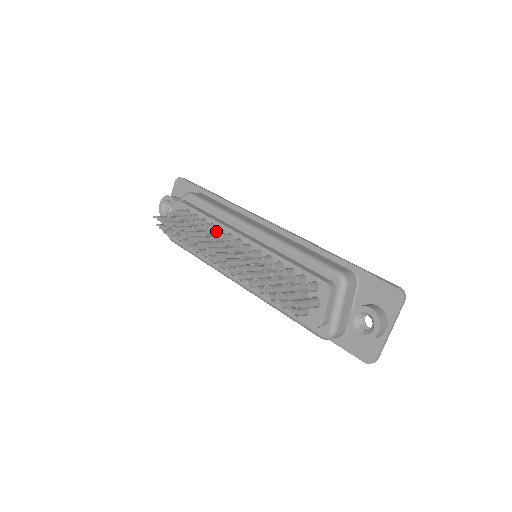
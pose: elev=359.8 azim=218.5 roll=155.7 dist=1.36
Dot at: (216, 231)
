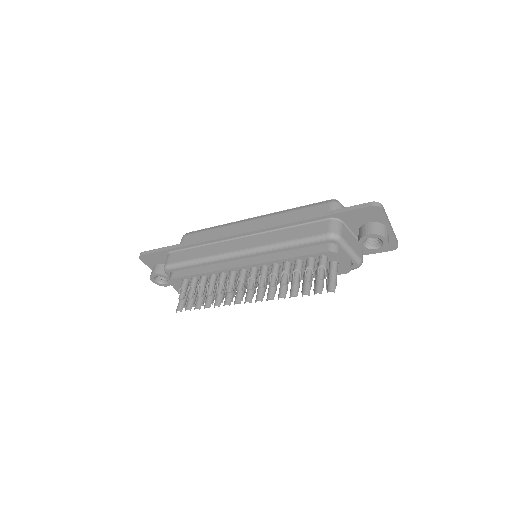
Dot at: (222, 281)
